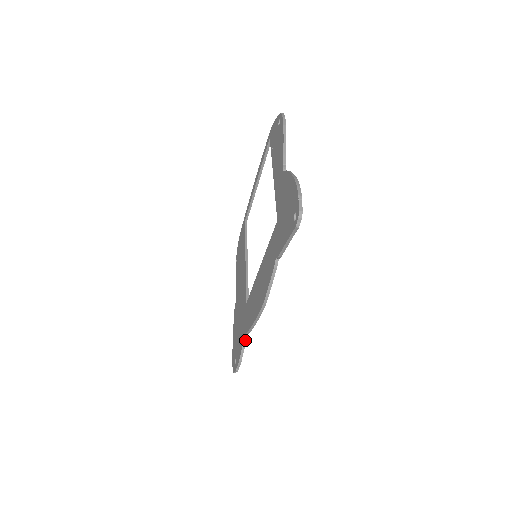
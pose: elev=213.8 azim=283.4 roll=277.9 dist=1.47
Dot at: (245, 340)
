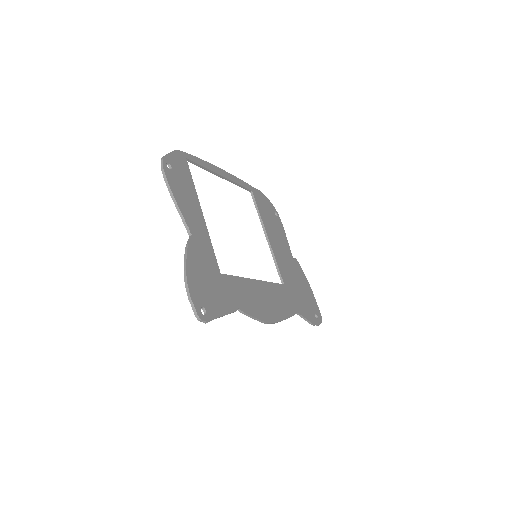
Dot at: (299, 315)
